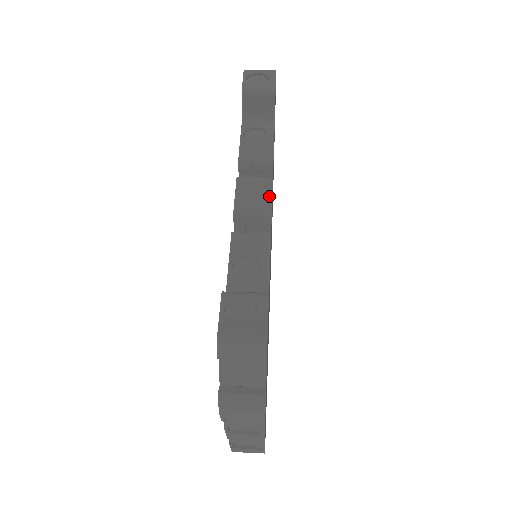
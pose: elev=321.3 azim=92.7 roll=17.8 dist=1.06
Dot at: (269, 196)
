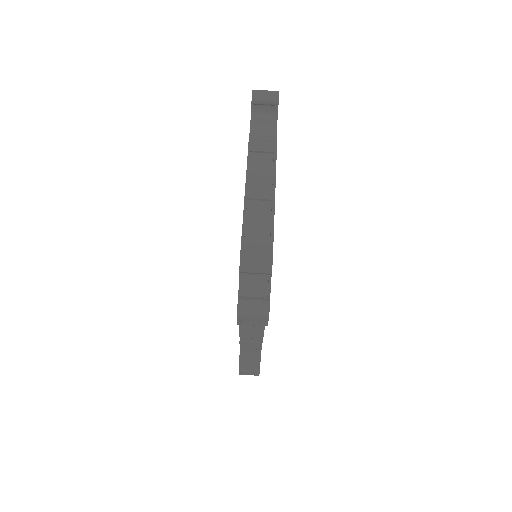
Dot at: (262, 335)
